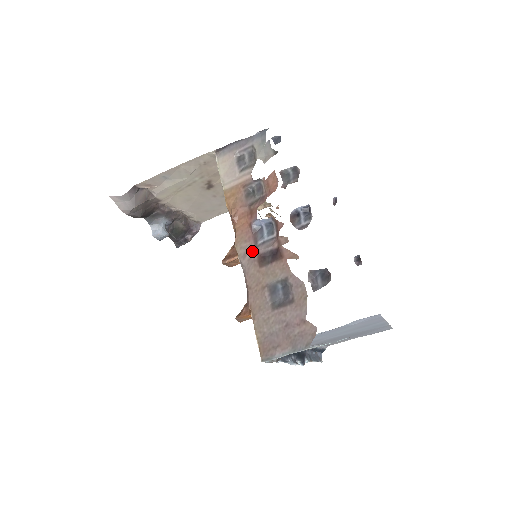
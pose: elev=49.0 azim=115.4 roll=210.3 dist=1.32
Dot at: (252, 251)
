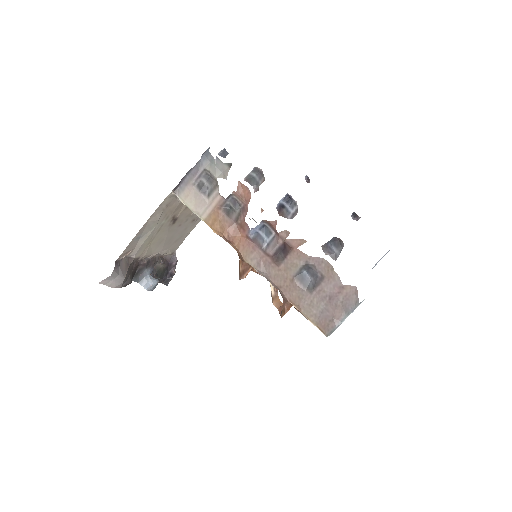
Dot at: (263, 257)
